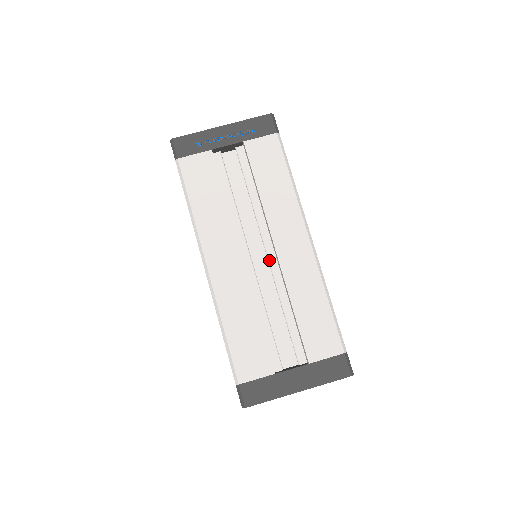
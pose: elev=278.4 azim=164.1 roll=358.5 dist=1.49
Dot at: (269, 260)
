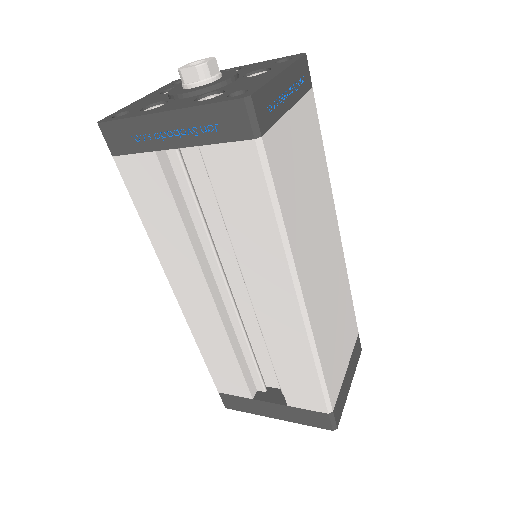
Dot at: (251, 300)
